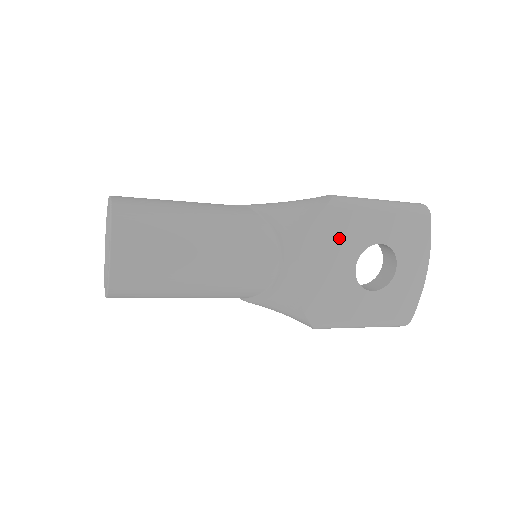
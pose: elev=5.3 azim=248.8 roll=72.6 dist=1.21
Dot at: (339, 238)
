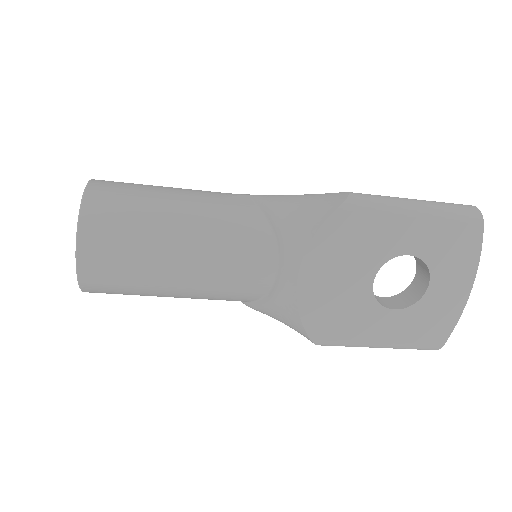
Dot at: (354, 246)
